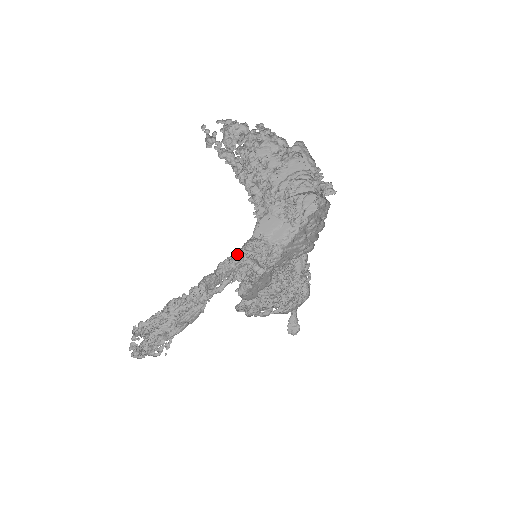
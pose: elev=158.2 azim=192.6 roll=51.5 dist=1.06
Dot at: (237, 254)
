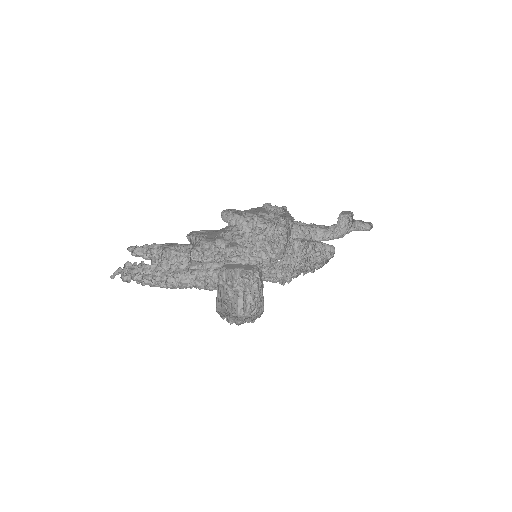
Dot at: occluded
